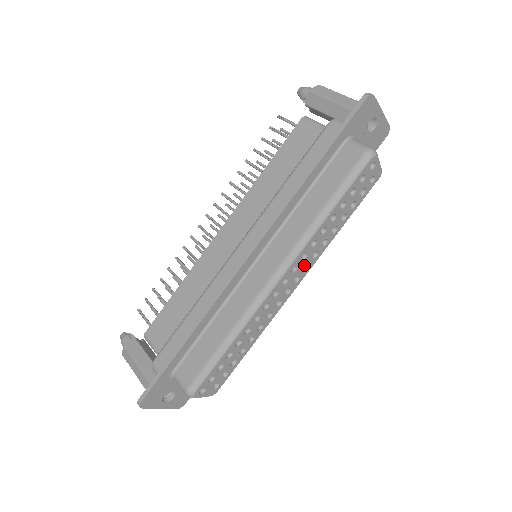
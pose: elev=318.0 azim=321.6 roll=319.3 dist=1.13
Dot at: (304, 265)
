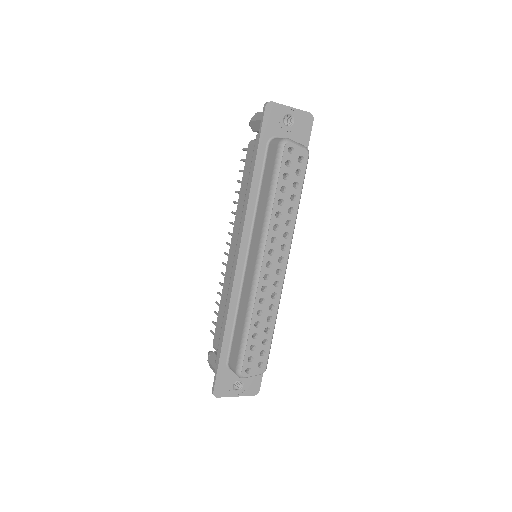
Dot at: (280, 247)
